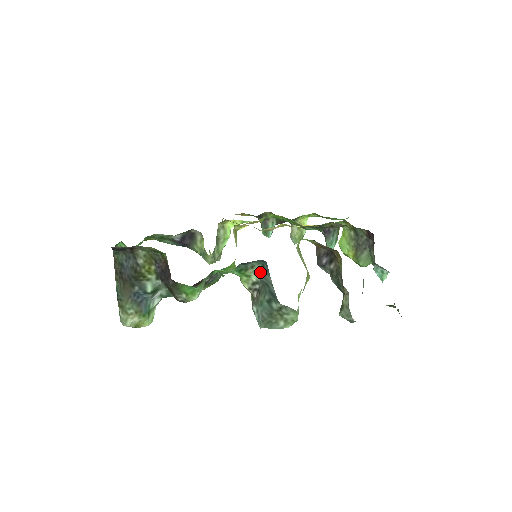
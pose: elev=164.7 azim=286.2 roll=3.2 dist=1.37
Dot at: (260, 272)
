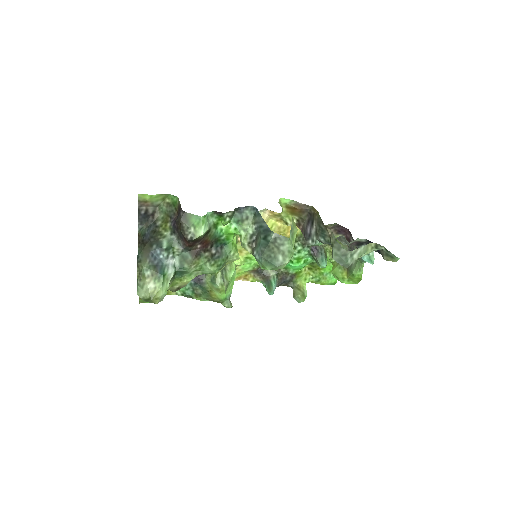
Dot at: (254, 222)
